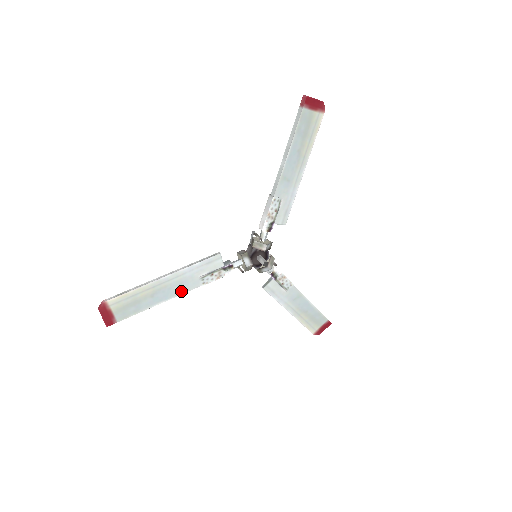
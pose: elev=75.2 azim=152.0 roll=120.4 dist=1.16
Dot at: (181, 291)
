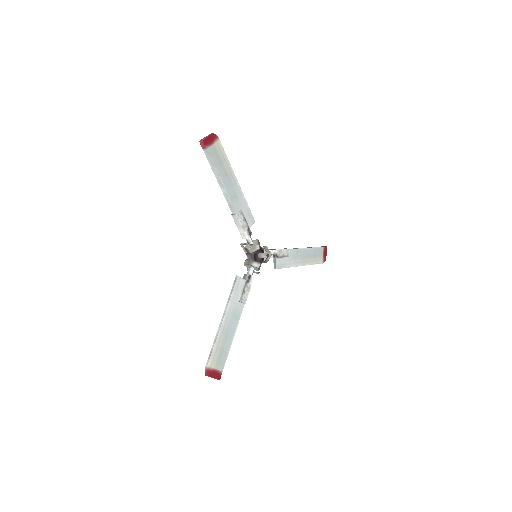
Dot at: (237, 319)
